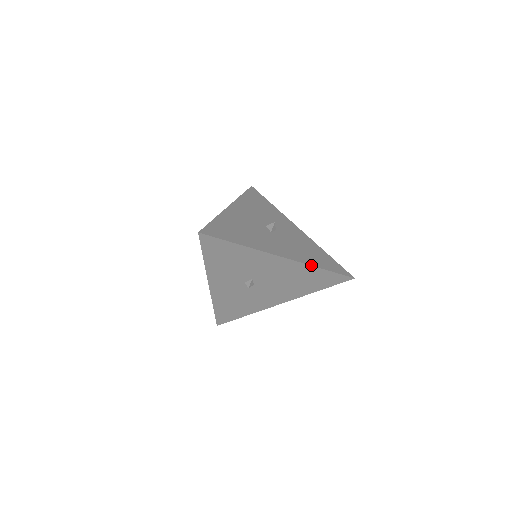
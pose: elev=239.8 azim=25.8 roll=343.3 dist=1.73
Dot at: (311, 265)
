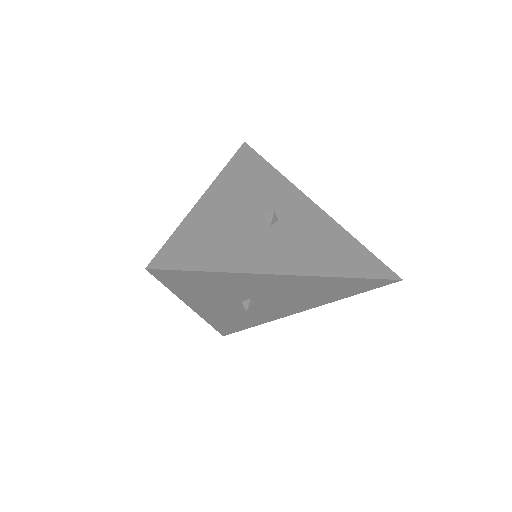
Dot at: (333, 276)
